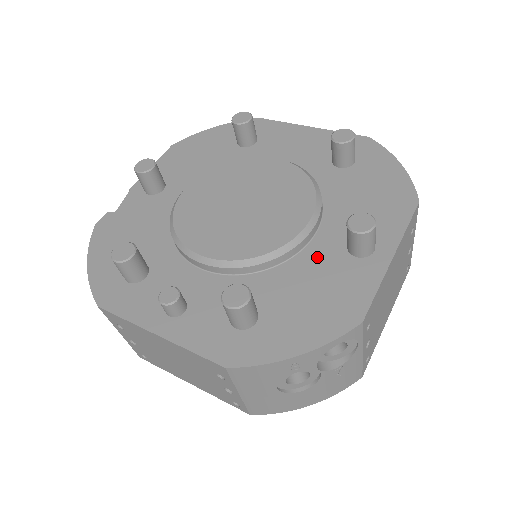
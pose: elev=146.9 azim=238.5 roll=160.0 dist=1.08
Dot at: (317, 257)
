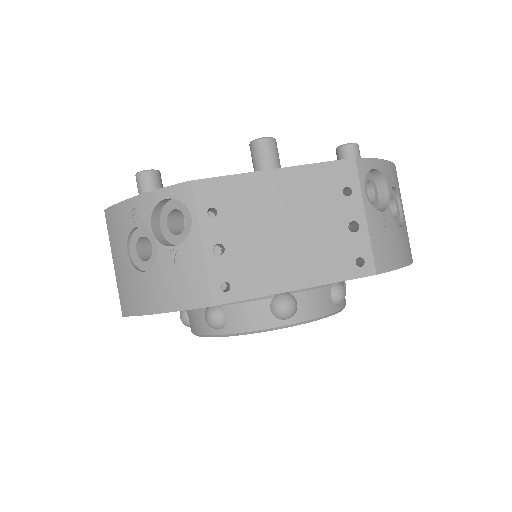
Dot at: occluded
